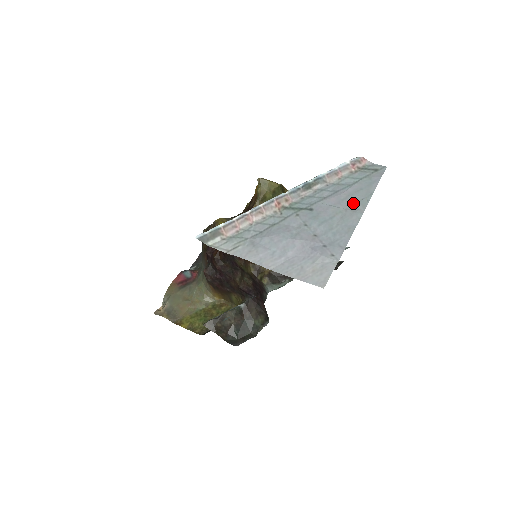
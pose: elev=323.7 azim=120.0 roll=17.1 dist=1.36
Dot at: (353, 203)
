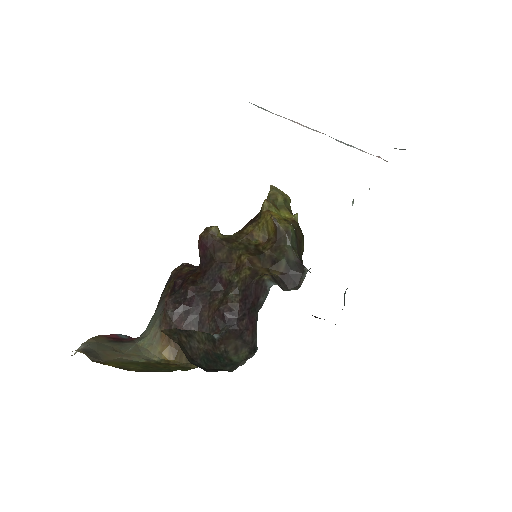
Dot at: occluded
